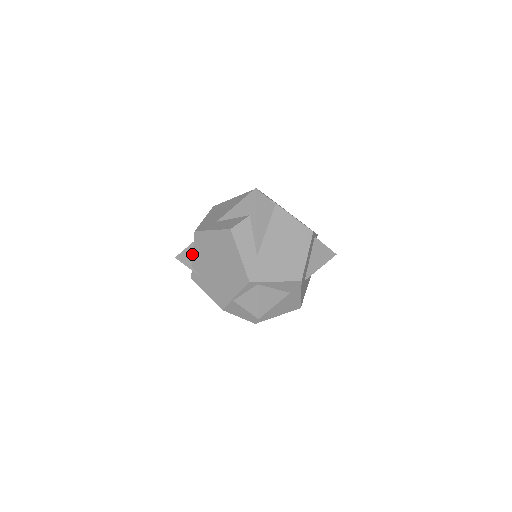
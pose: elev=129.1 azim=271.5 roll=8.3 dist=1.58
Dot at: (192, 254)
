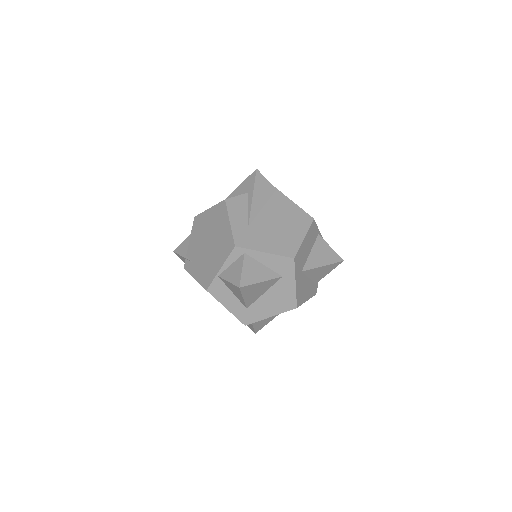
Dot at: occluded
